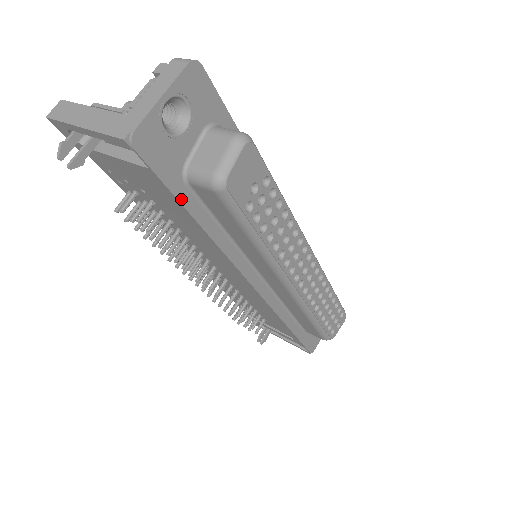
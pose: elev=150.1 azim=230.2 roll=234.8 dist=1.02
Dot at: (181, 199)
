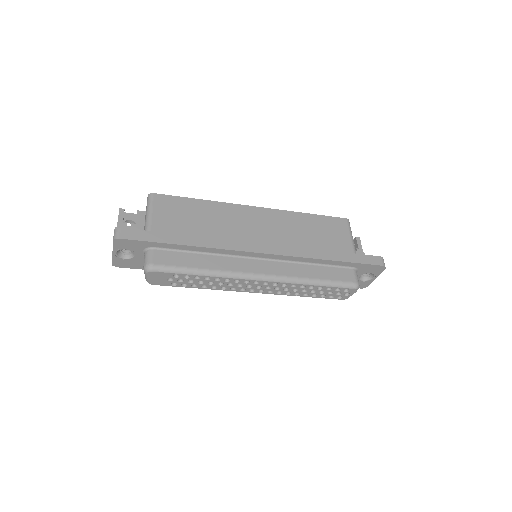
Dot at: occluded
